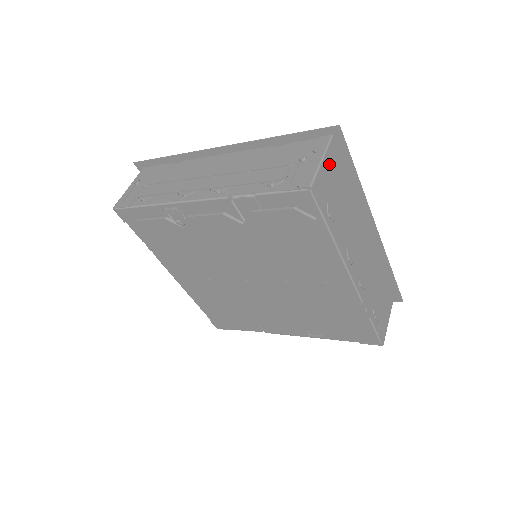
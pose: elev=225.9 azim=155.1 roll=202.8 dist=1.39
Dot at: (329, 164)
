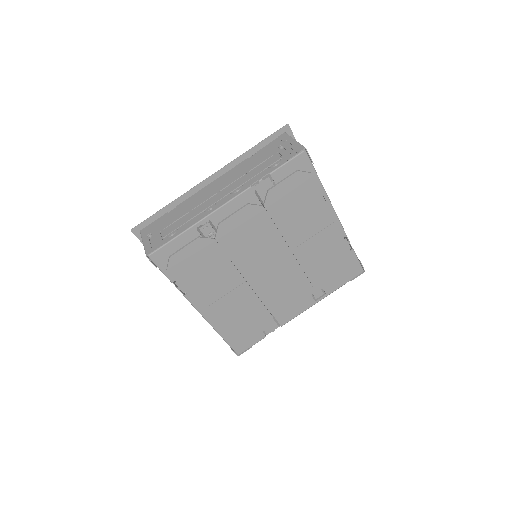
Dot at: occluded
